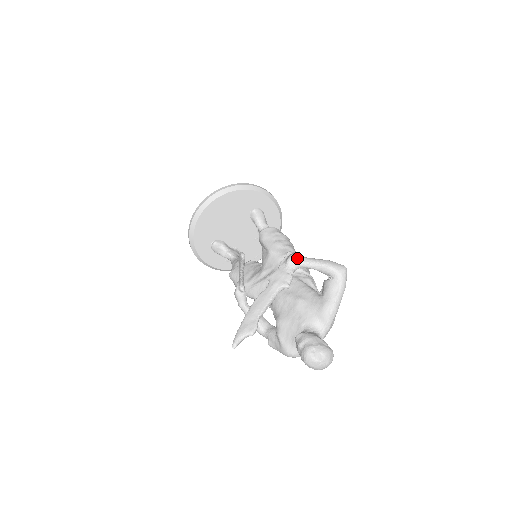
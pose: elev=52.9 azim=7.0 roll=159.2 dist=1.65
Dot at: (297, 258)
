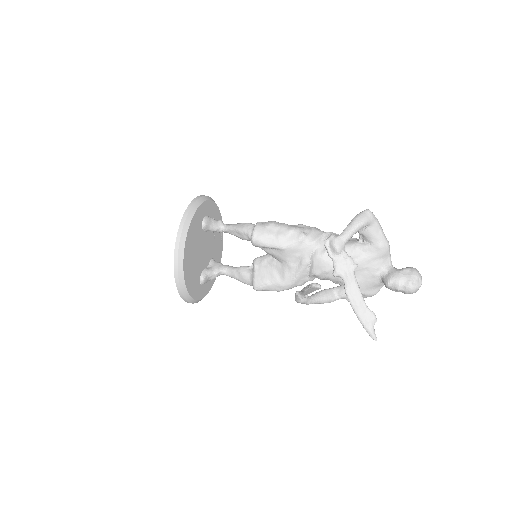
Dot at: (340, 242)
